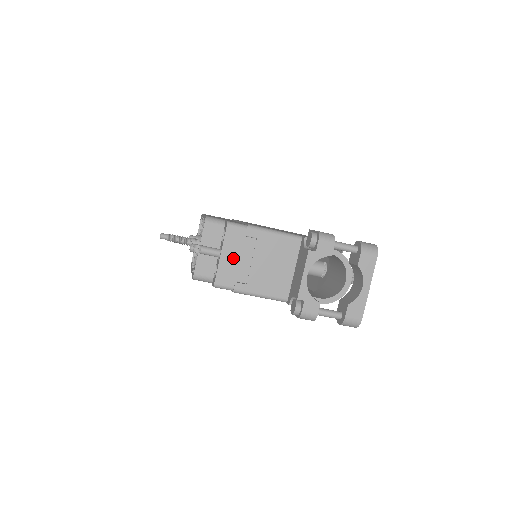
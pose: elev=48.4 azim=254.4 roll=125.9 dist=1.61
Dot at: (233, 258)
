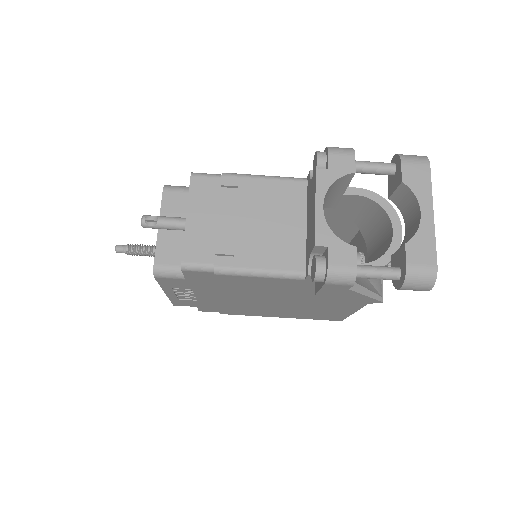
Dot at: (206, 220)
